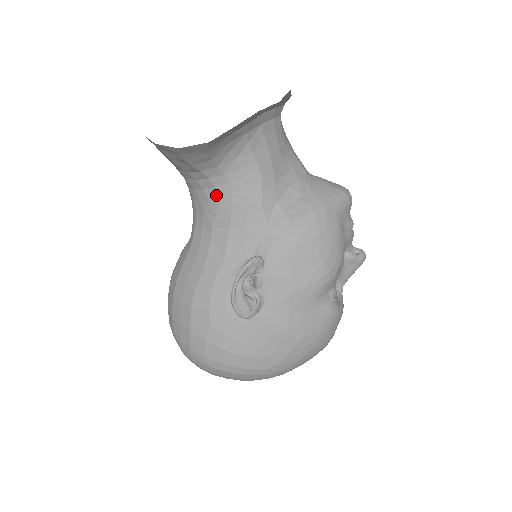
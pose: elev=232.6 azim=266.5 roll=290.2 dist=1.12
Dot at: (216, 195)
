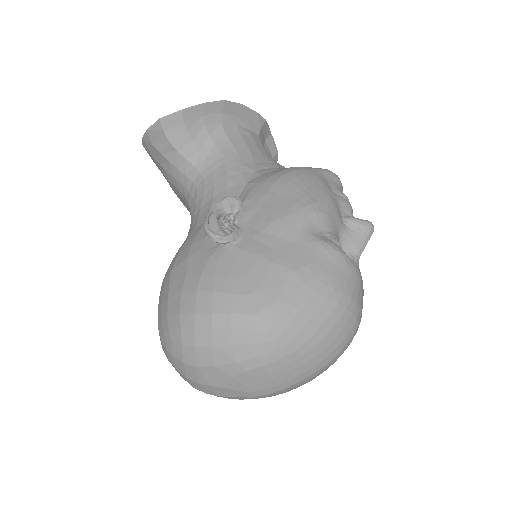
Dot at: (202, 180)
